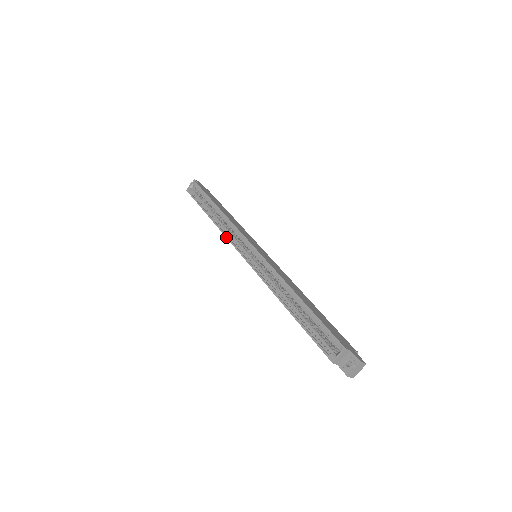
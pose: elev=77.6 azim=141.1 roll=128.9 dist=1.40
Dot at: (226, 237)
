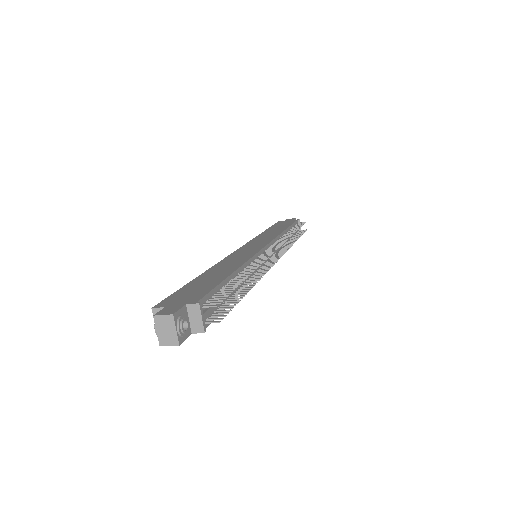
Dot at: occluded
